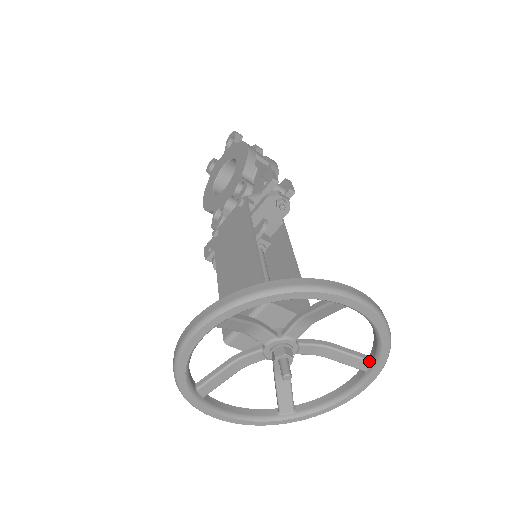
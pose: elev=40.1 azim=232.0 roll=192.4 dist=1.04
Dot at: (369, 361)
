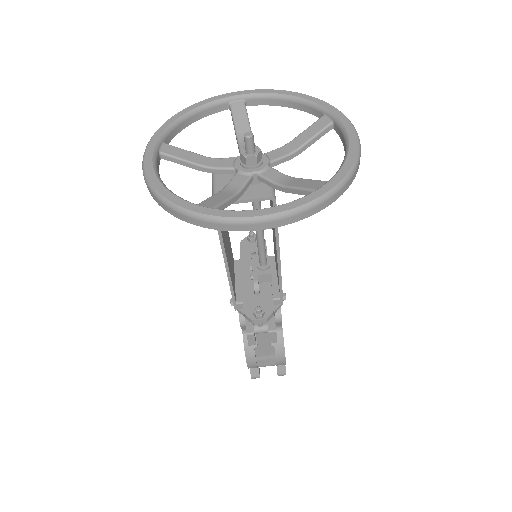
Dot at: (322, 117)
